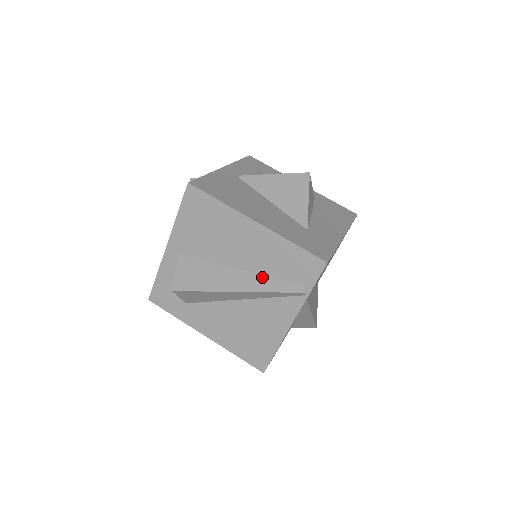
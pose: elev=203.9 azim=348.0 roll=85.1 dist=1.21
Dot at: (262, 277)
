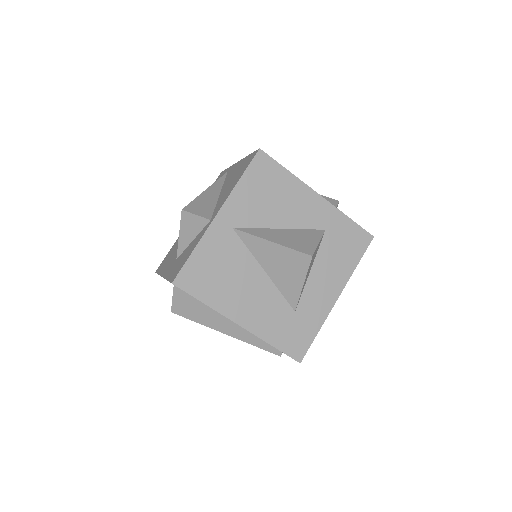
Dot at: (247, 332)
